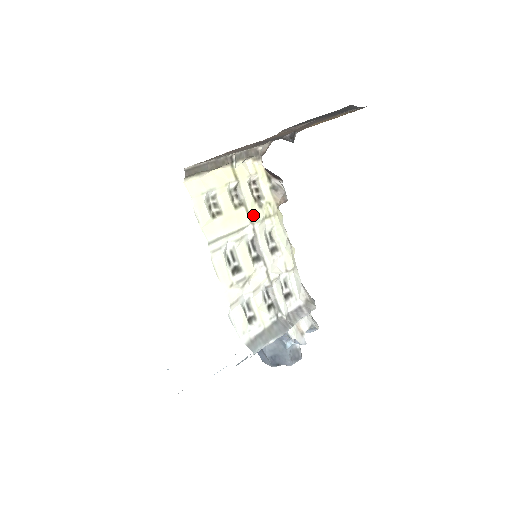
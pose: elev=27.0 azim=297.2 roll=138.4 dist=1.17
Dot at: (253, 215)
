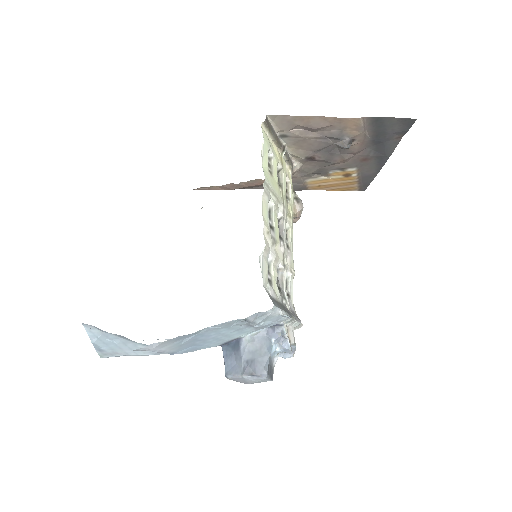
Dot at: (285, 201)
